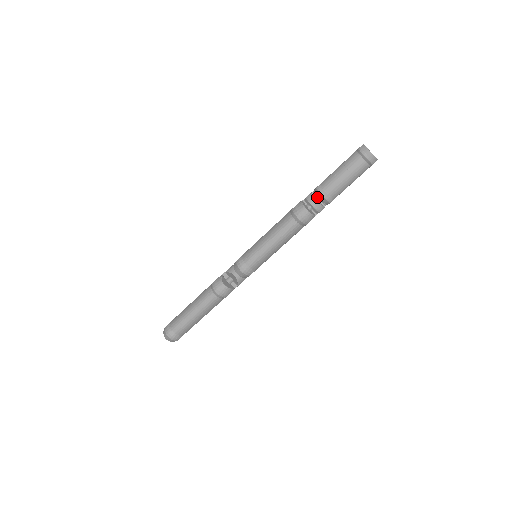
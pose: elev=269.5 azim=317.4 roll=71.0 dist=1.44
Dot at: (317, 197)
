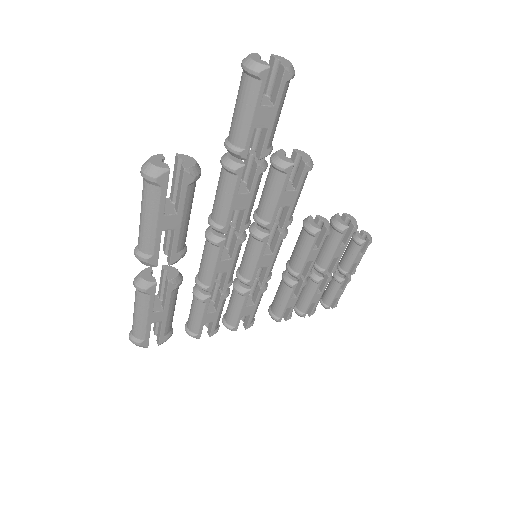
Dot at: (252, 155)
